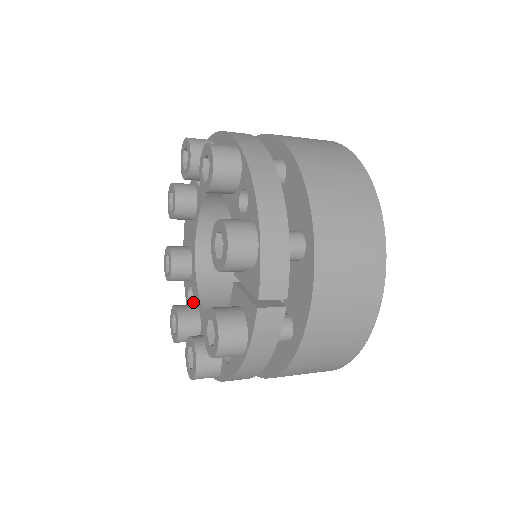
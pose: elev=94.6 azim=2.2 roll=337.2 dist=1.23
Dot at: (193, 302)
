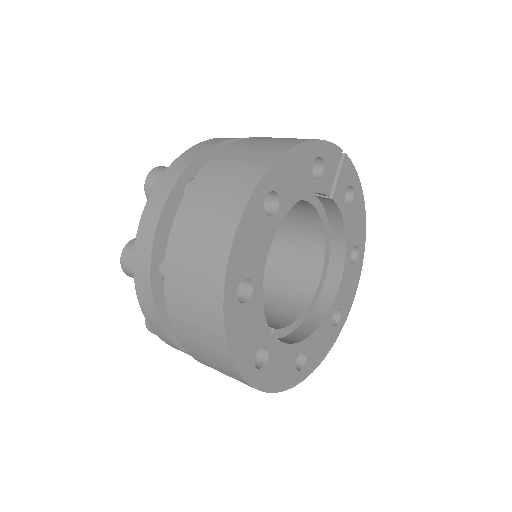
Dot at: occluded
